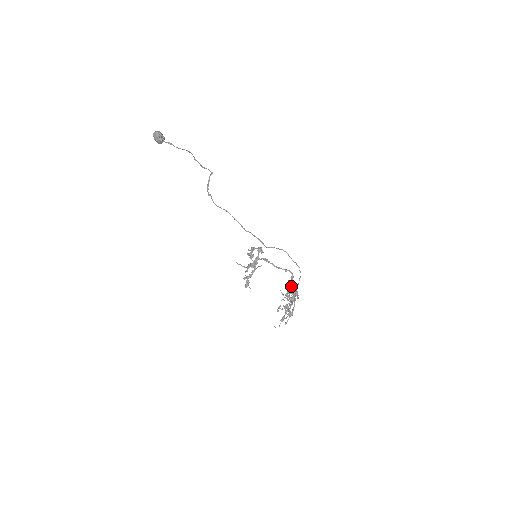
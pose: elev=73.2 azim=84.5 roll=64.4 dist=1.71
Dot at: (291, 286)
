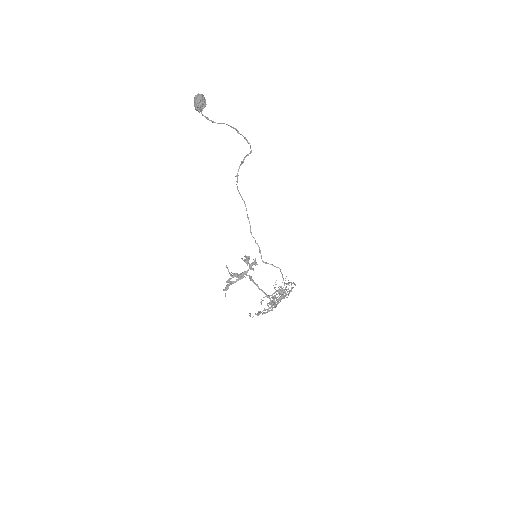
Dot at: occluded
